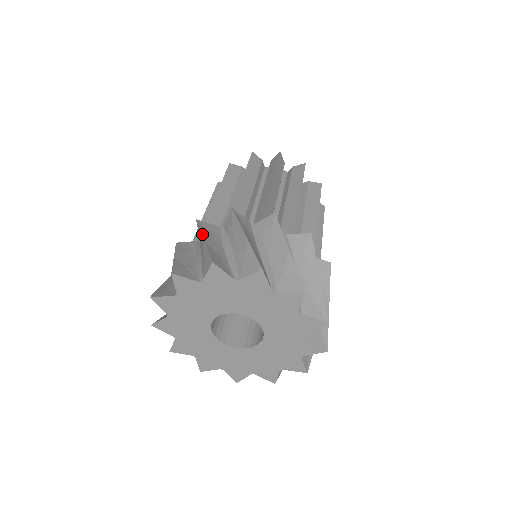
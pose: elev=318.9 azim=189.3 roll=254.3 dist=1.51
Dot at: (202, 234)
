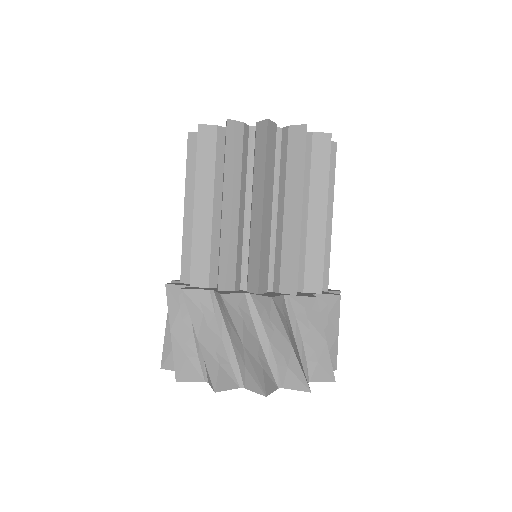
Dot at: (194, 328)
